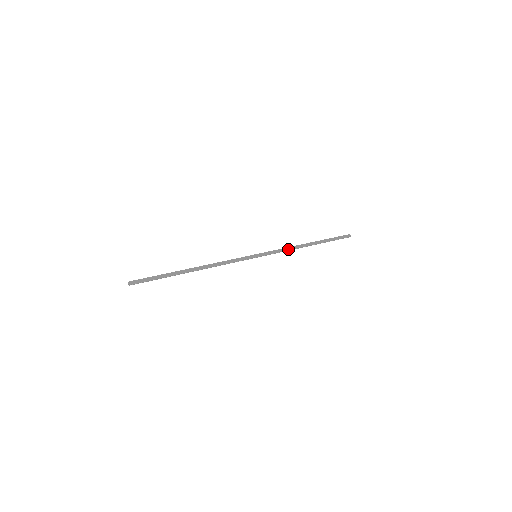
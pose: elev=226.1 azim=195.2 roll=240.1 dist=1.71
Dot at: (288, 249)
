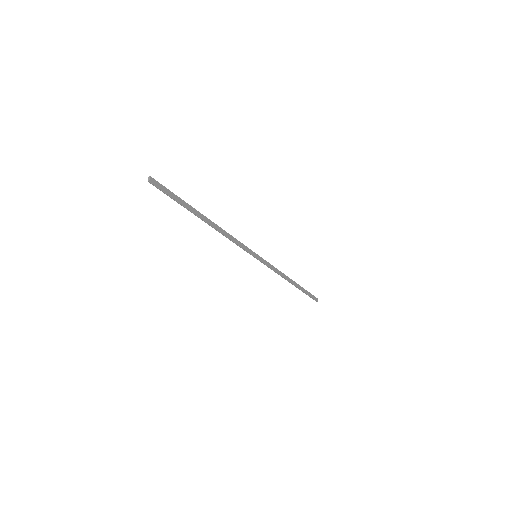
Dot at: (279, 272)
